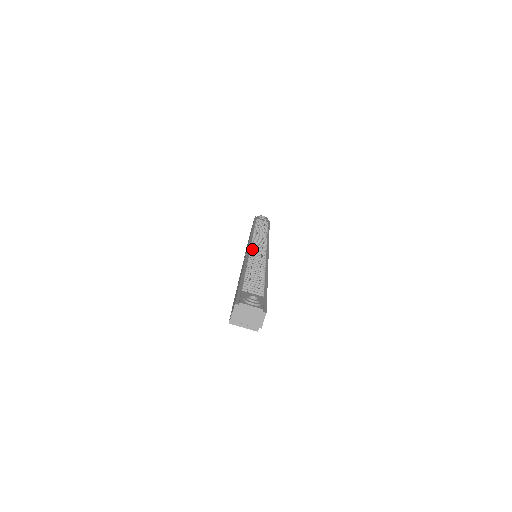
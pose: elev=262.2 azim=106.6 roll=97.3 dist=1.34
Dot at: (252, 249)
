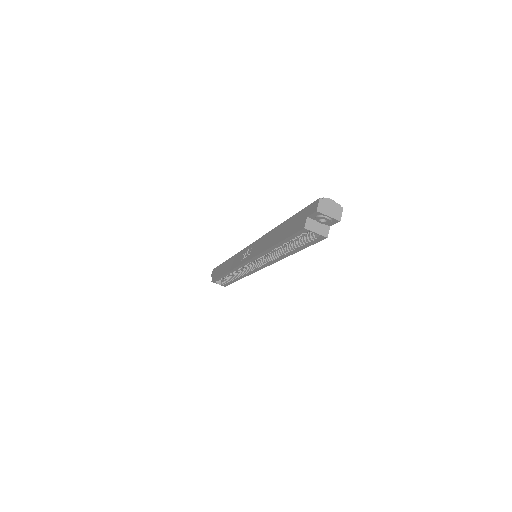
Dot at: occluded
